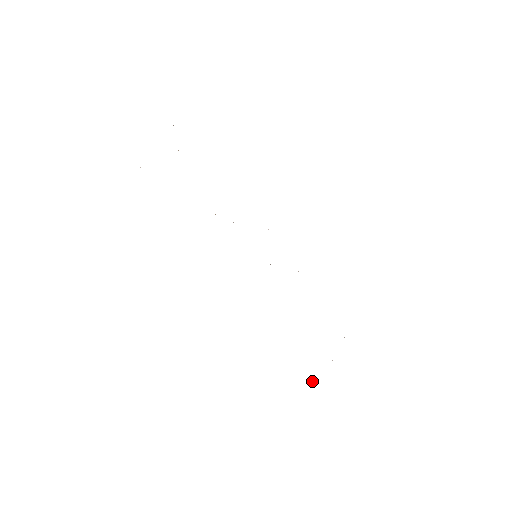
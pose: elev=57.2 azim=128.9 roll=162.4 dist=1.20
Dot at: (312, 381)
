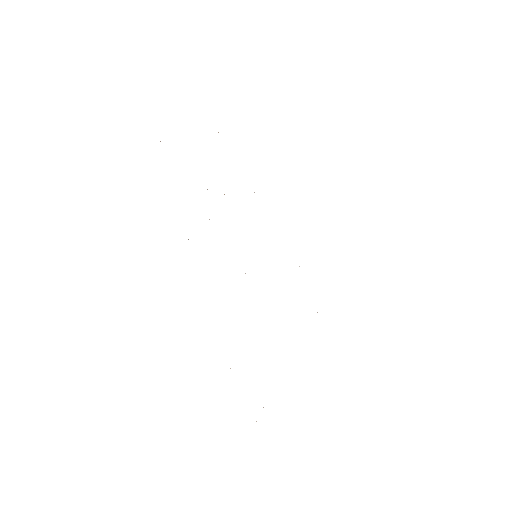
Dot at: occluded
